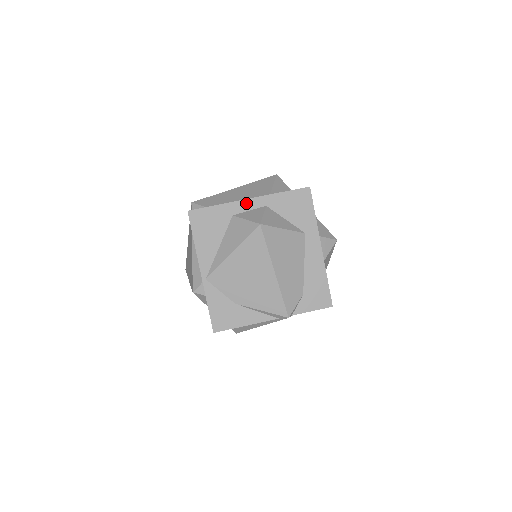
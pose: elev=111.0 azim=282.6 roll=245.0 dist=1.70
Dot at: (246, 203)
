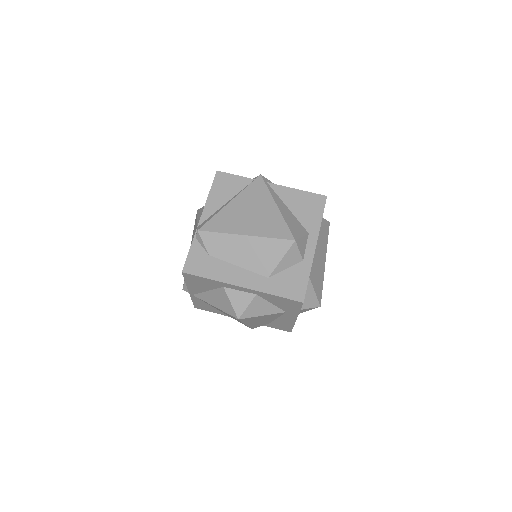
Dot at: (238, 287)
